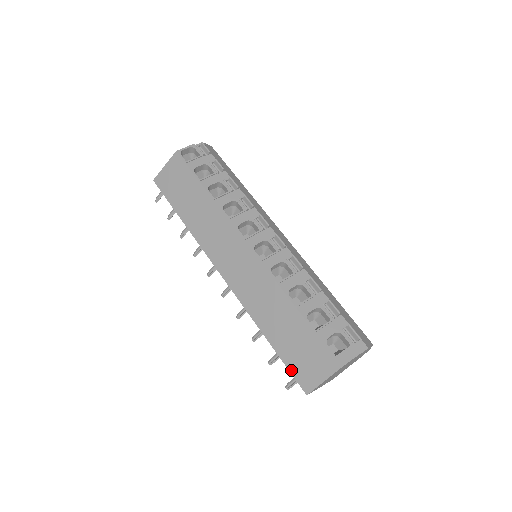
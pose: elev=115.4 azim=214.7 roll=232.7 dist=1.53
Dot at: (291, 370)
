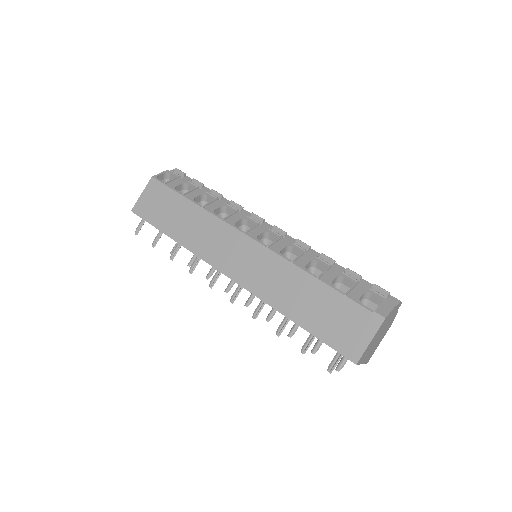
Dot at: (331, 345)
